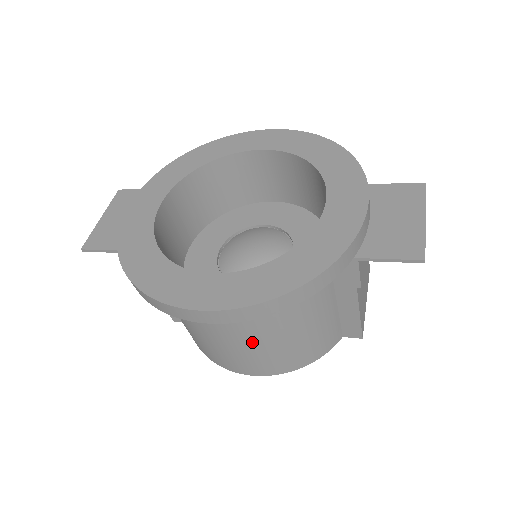
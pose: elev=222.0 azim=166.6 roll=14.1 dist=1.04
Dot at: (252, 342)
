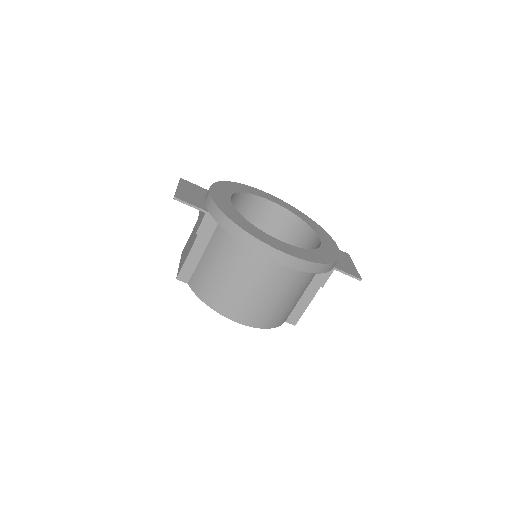
Dot at: (269, 294)
